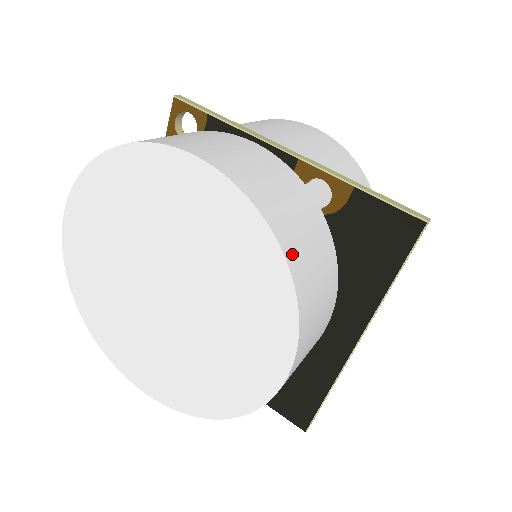
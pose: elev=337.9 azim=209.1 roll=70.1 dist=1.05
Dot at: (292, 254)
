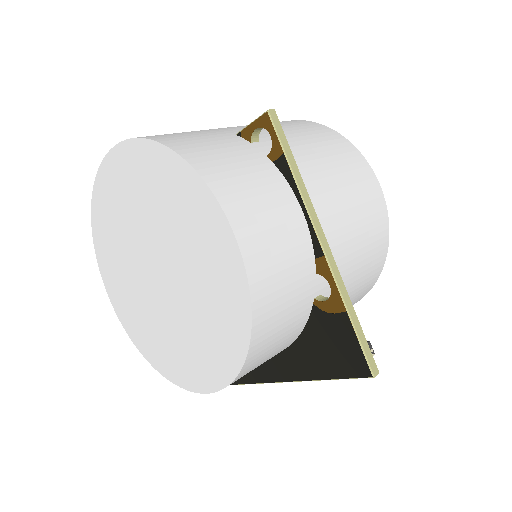
Dot at: (258, 344)
